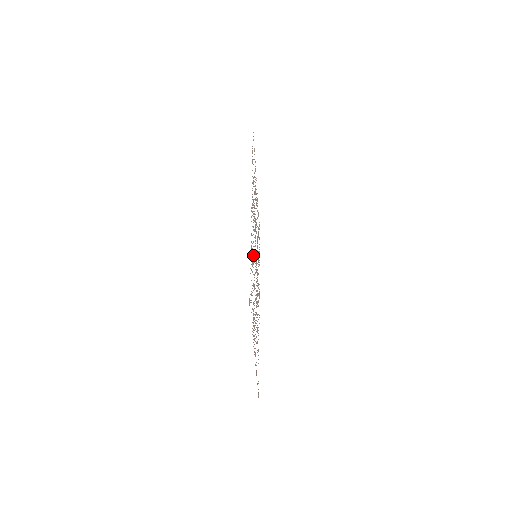
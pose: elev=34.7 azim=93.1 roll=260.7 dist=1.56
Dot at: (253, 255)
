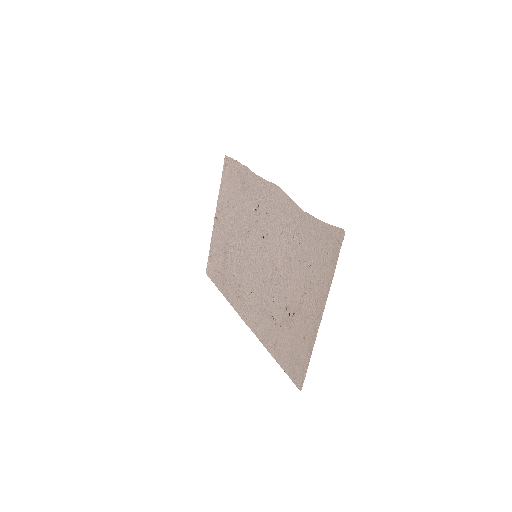
Dot at: (278, 238)
